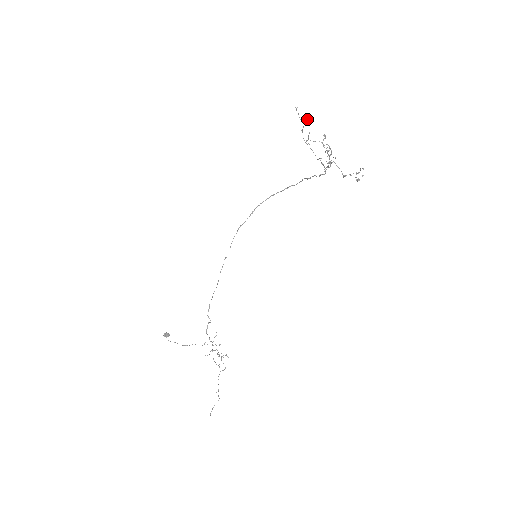
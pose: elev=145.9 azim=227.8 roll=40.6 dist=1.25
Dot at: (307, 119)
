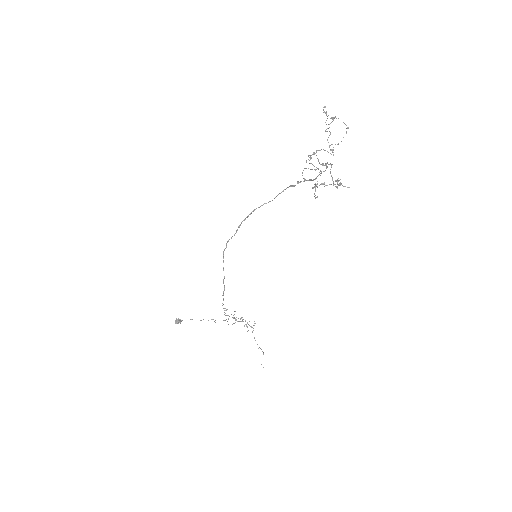
Dot at: occluded
